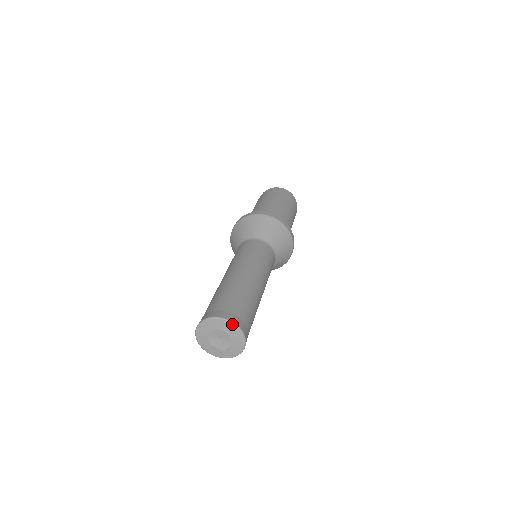
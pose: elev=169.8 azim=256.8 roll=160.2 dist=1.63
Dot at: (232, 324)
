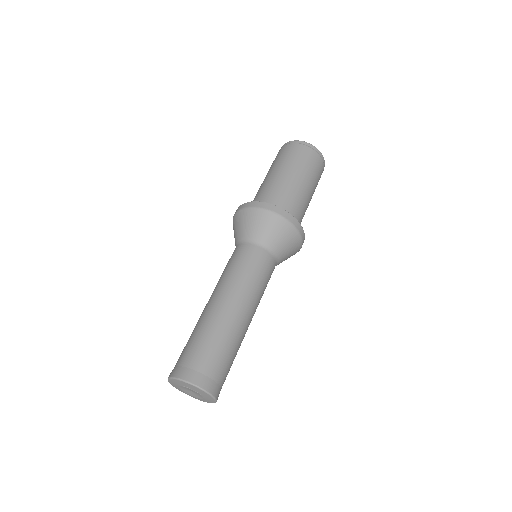
Dot at: (201, 390)
